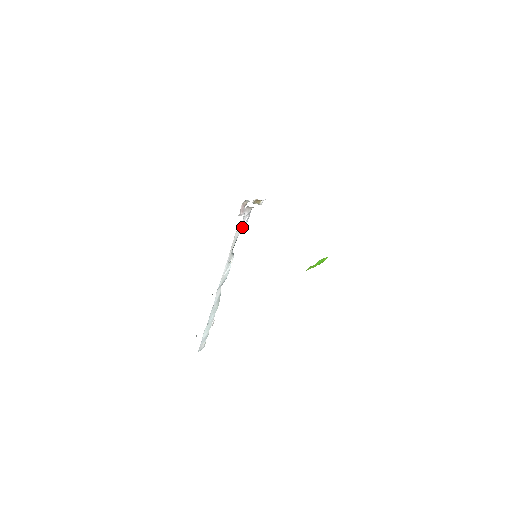
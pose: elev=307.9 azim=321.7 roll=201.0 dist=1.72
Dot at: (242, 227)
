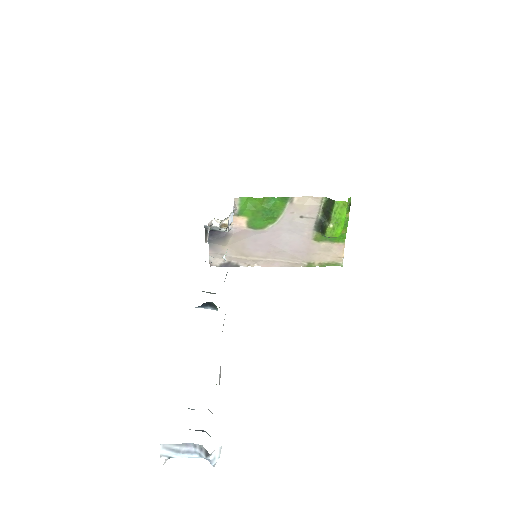
Dot at: (231, 219)
